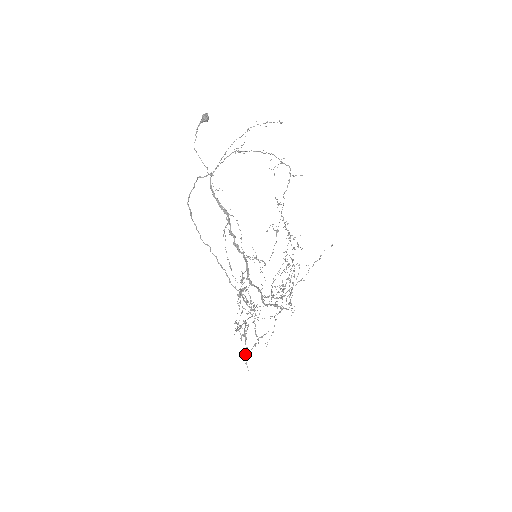
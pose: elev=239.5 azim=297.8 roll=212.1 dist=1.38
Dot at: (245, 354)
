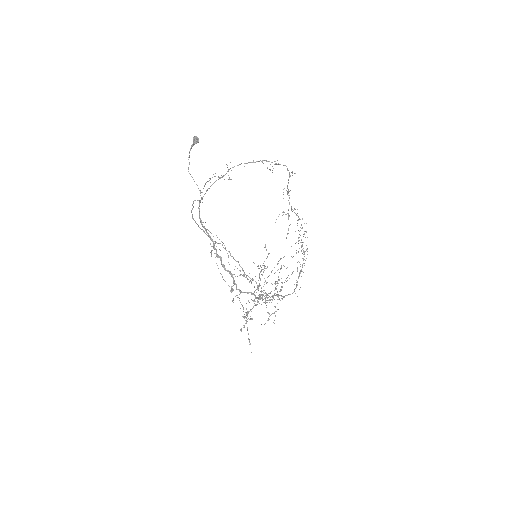
Dot at: (248, 338)
